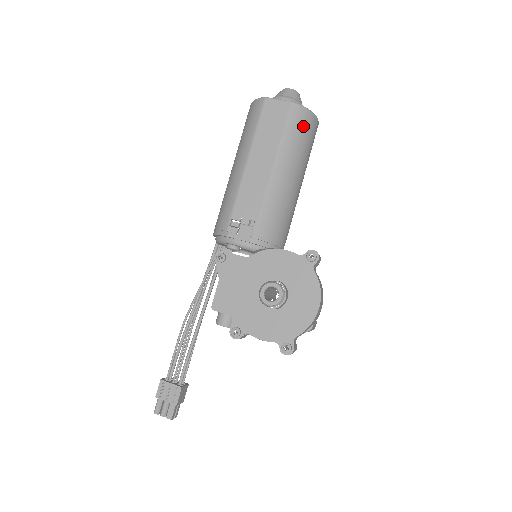
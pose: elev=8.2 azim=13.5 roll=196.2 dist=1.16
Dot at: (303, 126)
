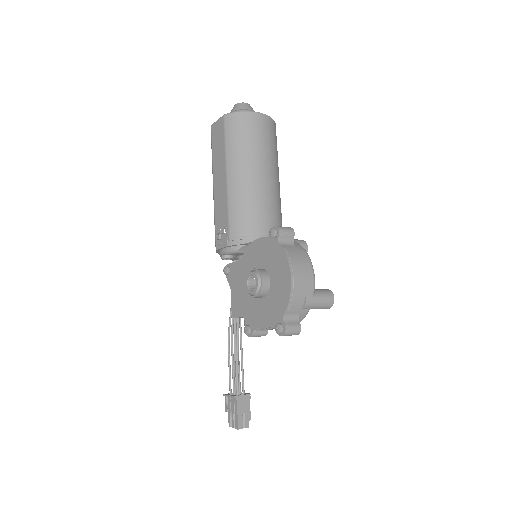
Dot at: (240, 127)
